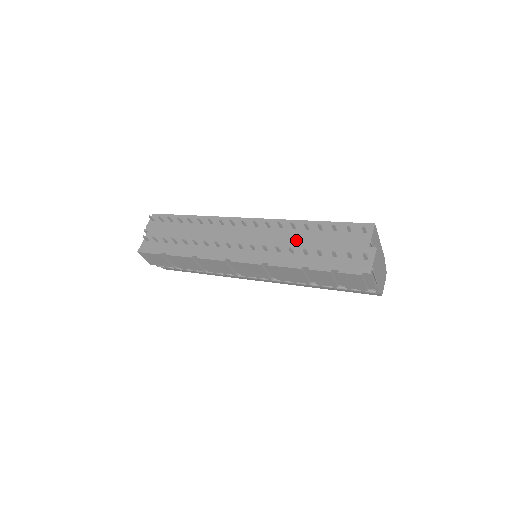
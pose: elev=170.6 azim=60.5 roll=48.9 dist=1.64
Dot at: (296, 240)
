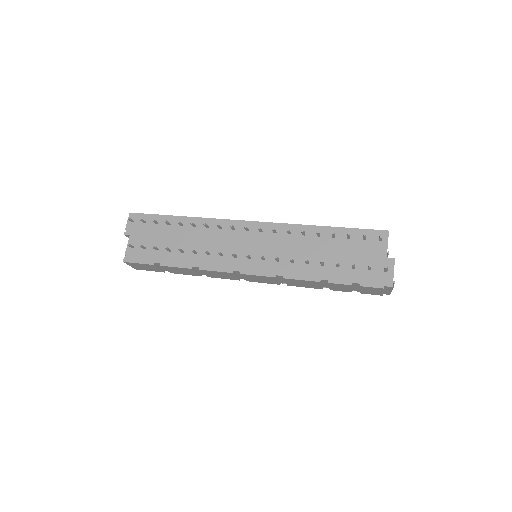
Dot at: (308, 249)
